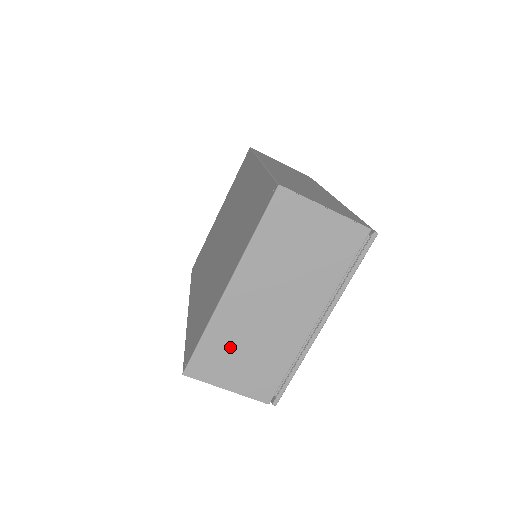
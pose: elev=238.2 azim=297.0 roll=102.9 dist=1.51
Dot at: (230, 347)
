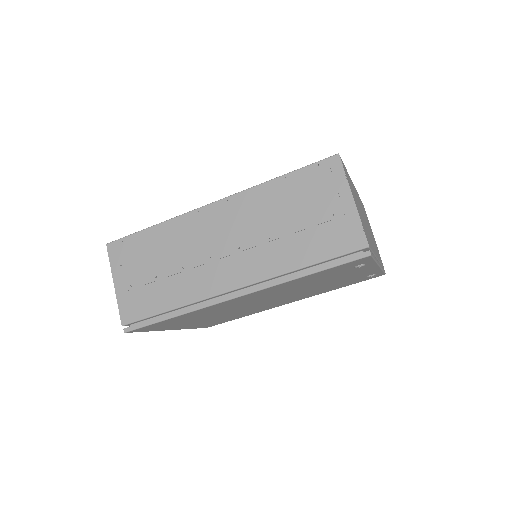
Dot at: (354, 194)
